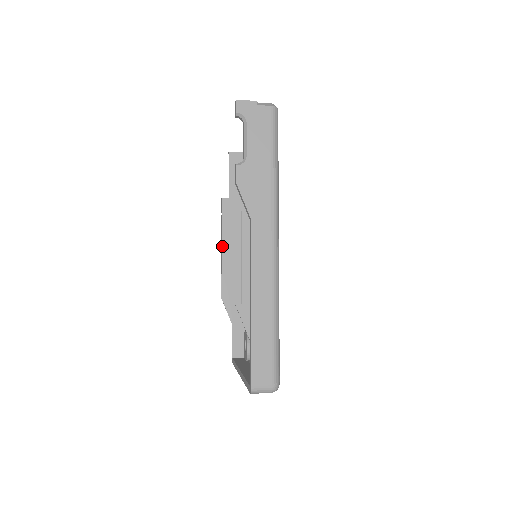
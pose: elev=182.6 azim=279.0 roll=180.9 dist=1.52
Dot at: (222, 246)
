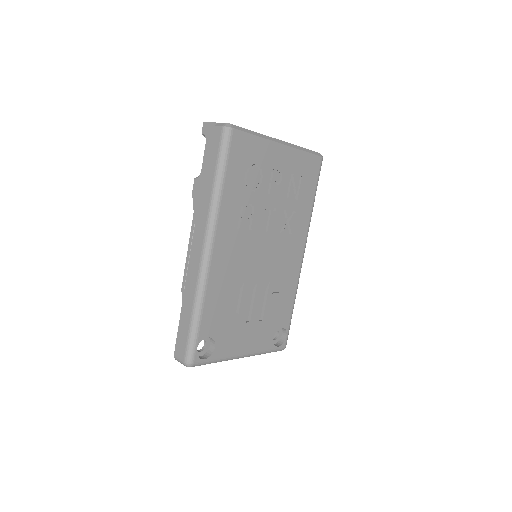
Dot at: occluded
